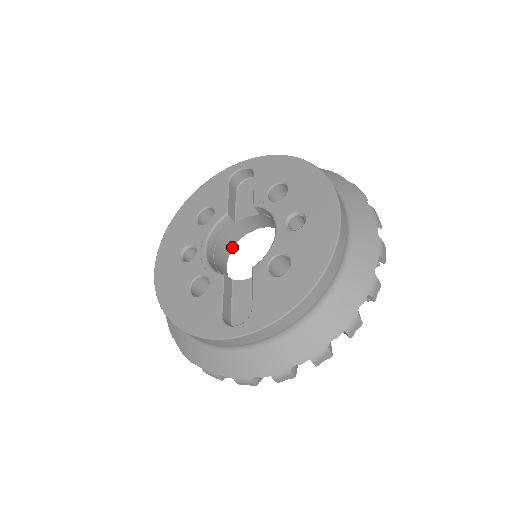
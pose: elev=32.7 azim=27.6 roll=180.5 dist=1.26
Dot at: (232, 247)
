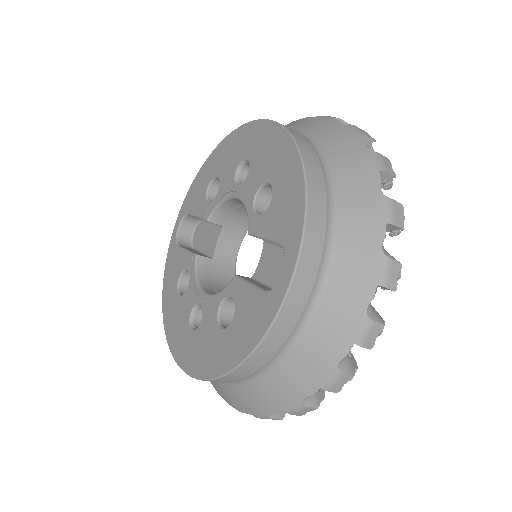
Dot at: occluded
